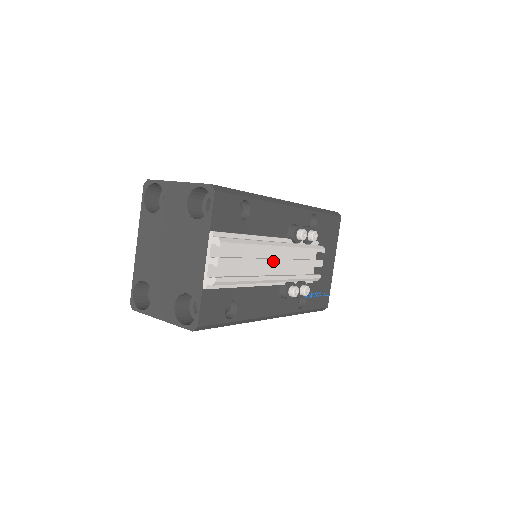
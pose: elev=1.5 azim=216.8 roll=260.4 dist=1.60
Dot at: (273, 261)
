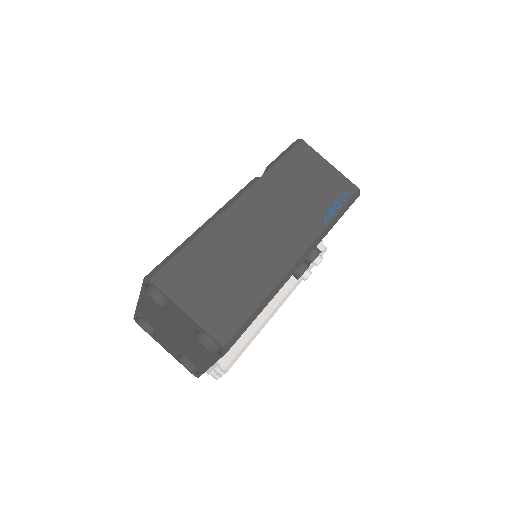
Dot at: occluded
